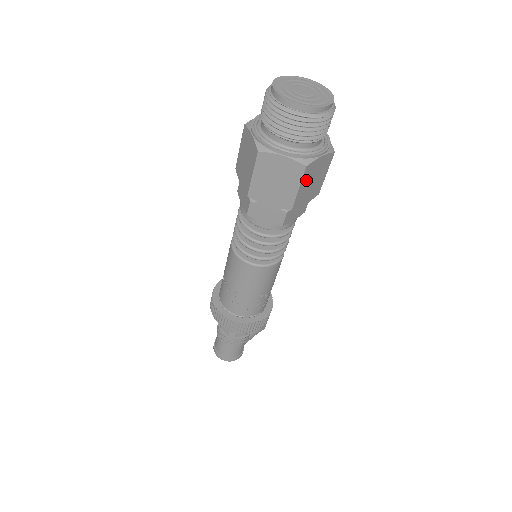
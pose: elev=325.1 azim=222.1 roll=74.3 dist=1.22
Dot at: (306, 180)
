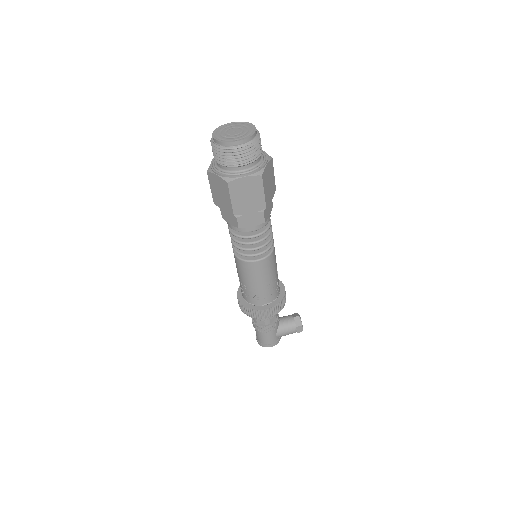
Dot at: (236, 194)
